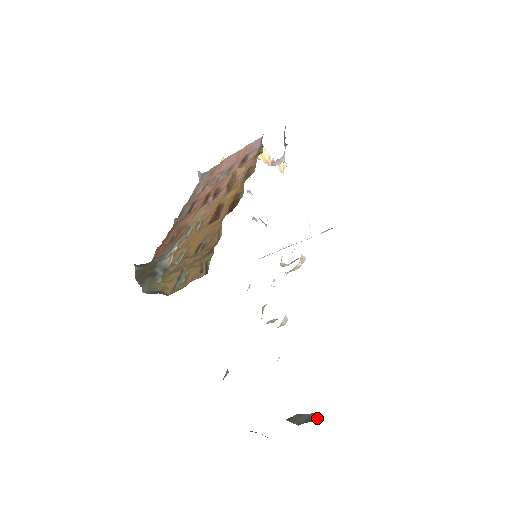
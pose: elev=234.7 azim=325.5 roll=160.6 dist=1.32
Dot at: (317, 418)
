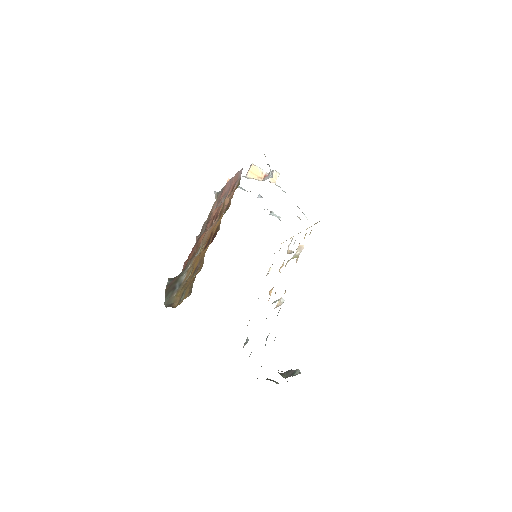
Dot at: (297, 374)
